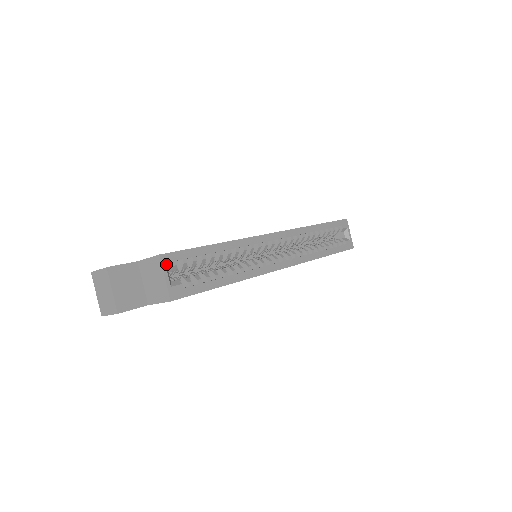
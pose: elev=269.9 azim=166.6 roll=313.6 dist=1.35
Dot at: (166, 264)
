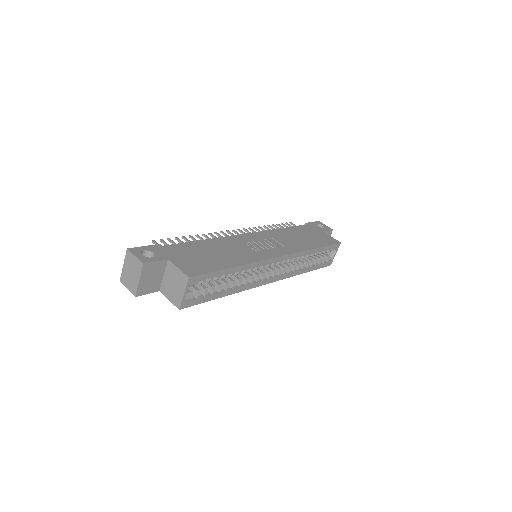
Dot at: (190, 284)
